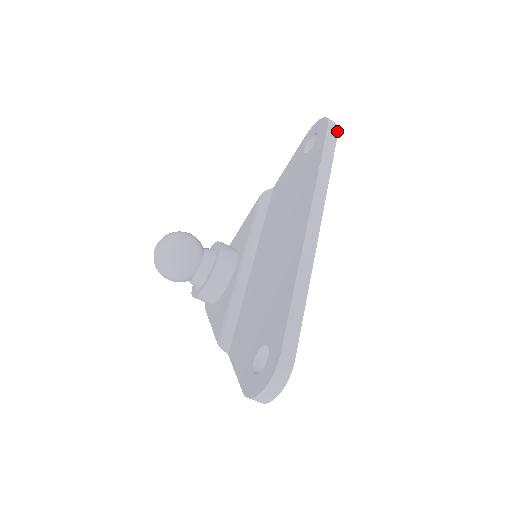
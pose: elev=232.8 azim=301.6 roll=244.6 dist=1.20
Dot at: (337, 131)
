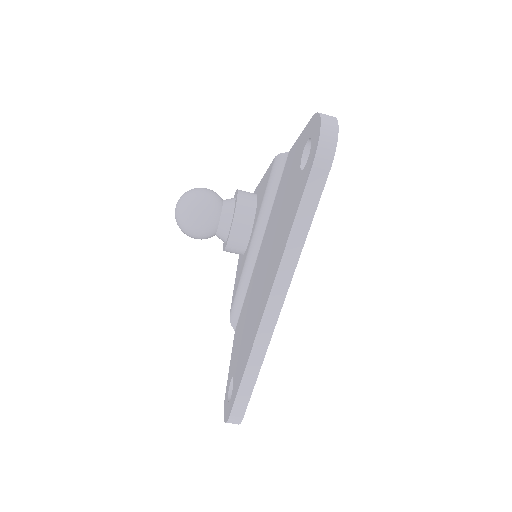
Dot at: (328, 168)
